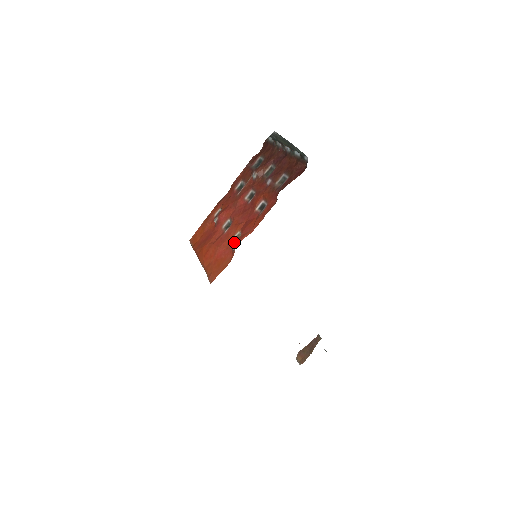
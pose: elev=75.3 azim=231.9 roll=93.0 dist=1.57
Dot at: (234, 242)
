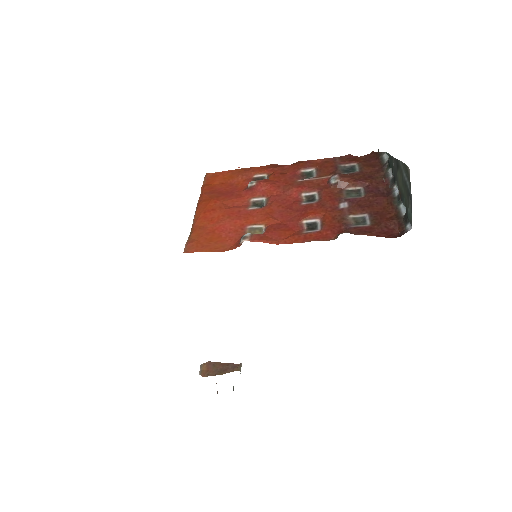
Dot at: (249, 235)
